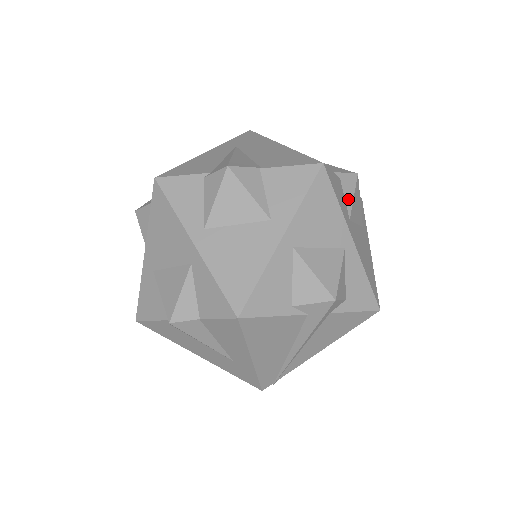
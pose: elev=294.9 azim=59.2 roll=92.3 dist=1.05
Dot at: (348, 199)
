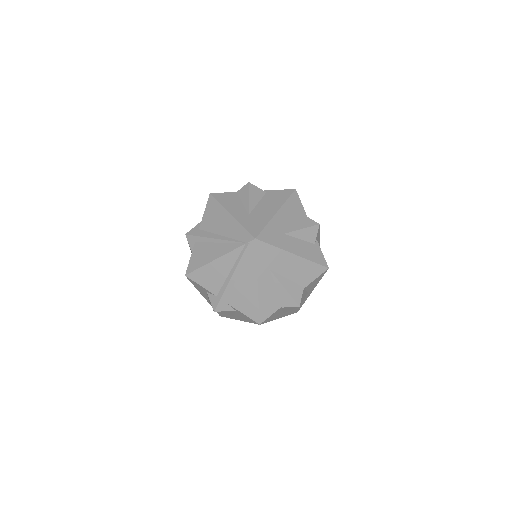
Dot at: (319, 241)
